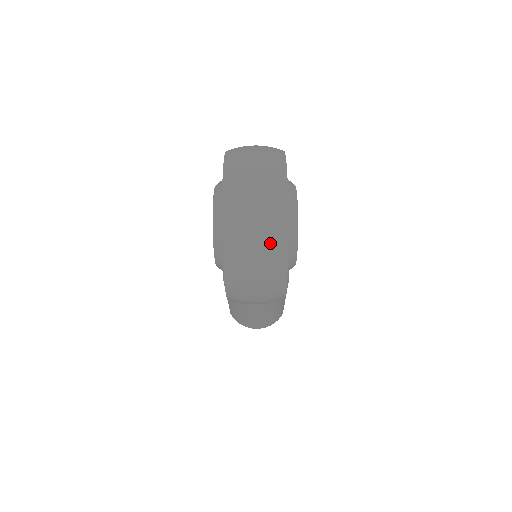
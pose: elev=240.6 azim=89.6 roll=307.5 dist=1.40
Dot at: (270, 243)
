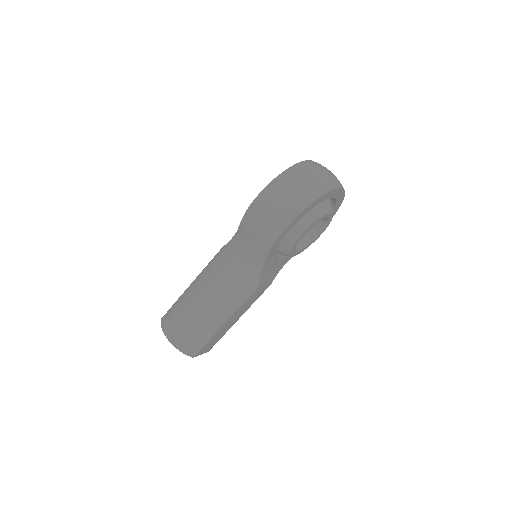
Dot at: (319, 182)
